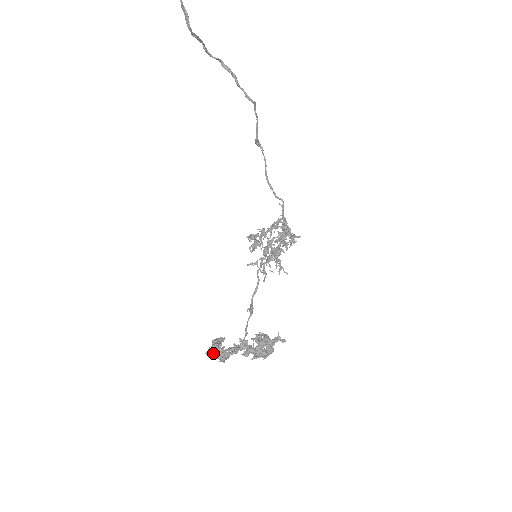
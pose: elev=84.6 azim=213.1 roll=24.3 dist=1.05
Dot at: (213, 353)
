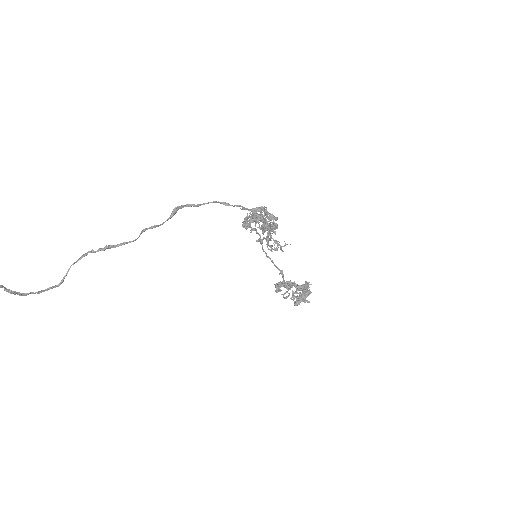
Dot at: (281, 286)
